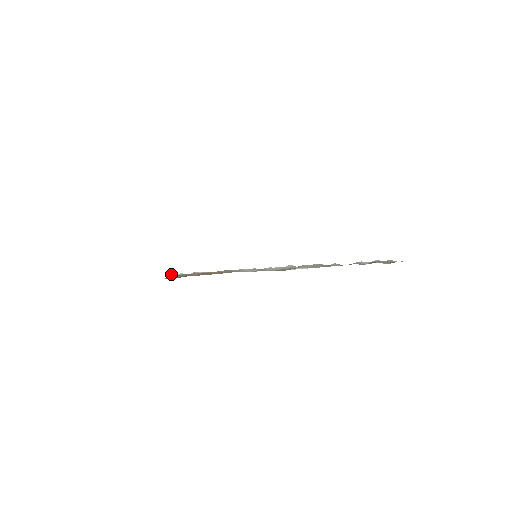
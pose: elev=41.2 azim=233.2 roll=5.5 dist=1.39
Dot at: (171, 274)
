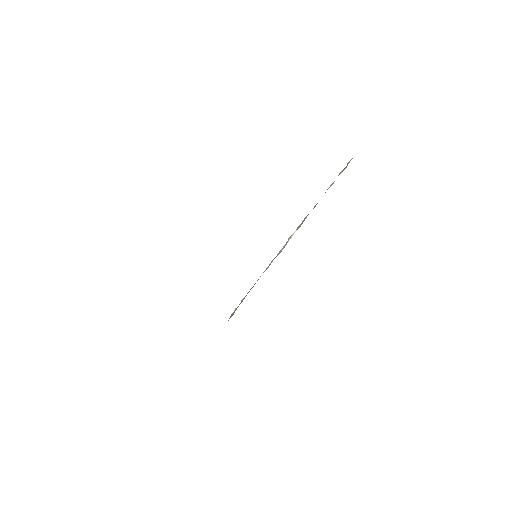
Dot at: (231, 315)
